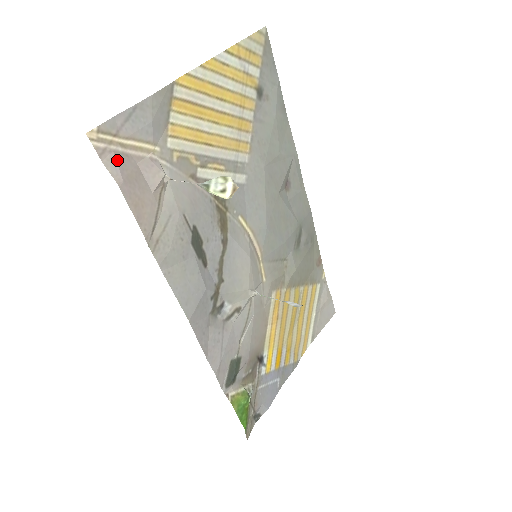
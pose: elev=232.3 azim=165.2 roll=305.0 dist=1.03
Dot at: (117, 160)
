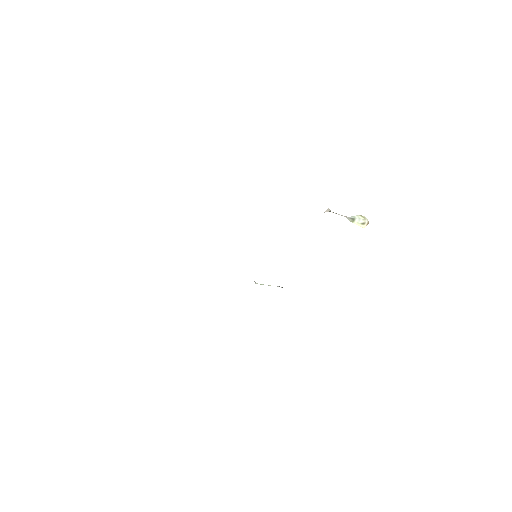
Dot at: occluded
